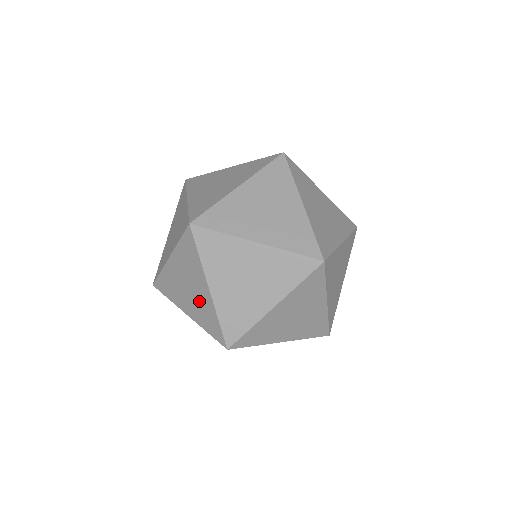
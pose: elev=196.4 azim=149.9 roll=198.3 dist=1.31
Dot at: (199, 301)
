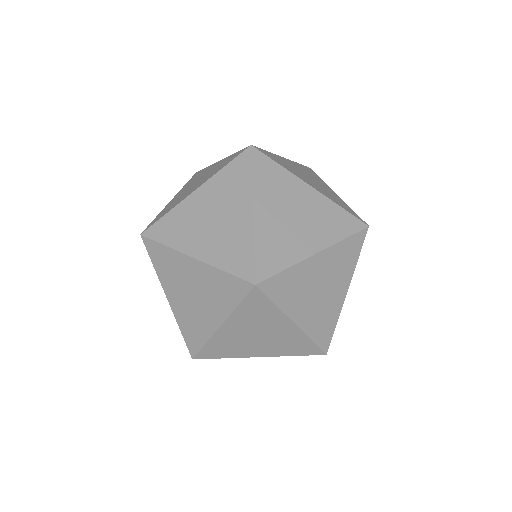
Dot at: (227, 231)
